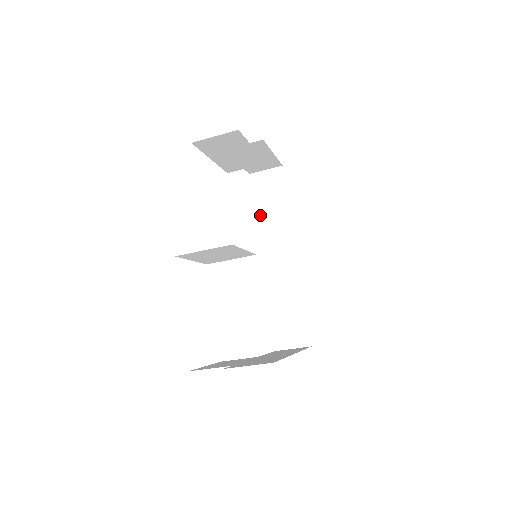
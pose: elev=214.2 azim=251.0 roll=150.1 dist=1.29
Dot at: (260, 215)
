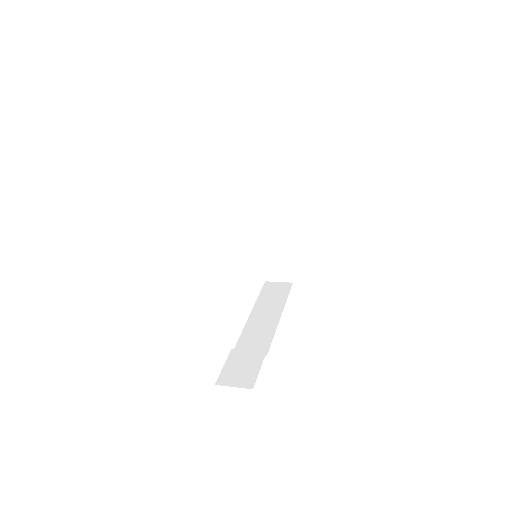
Dot at: (259, 179)
